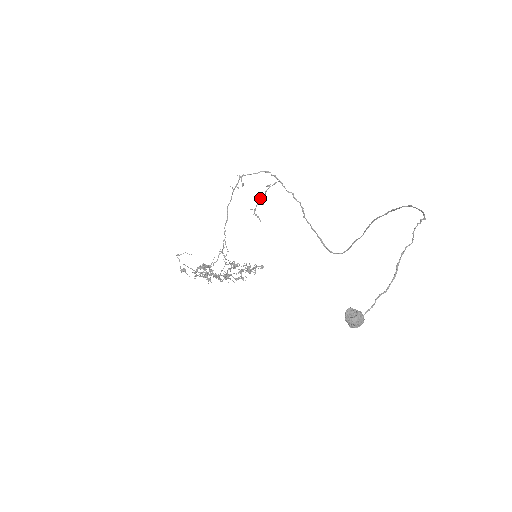
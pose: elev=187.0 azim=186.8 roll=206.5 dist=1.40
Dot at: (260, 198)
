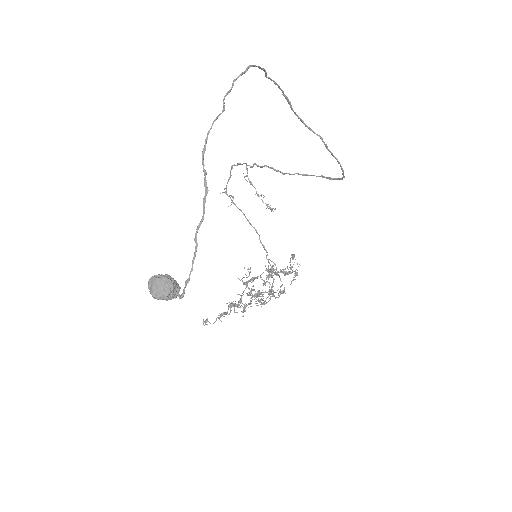
Dot at: occluded
